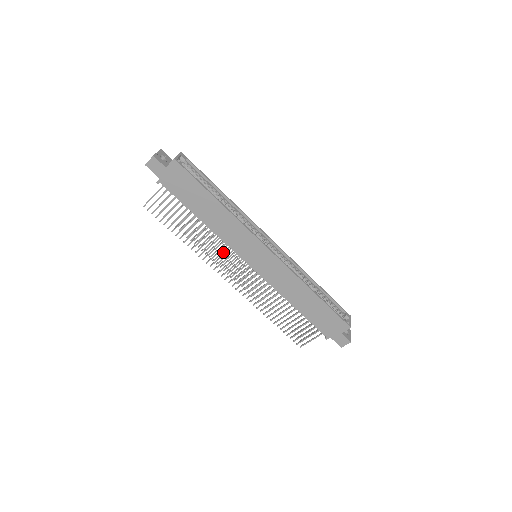
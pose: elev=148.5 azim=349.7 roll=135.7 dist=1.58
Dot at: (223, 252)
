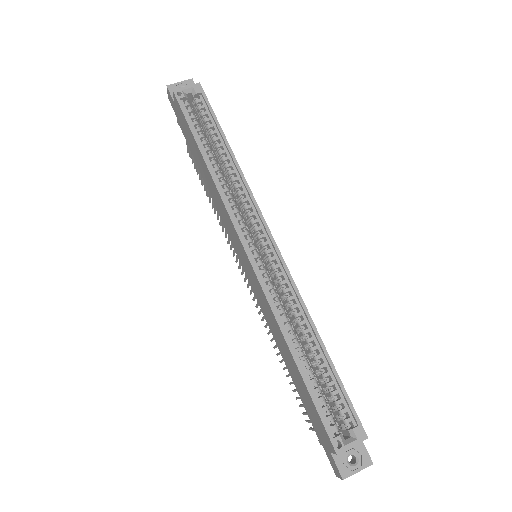
Dot at: occluded
